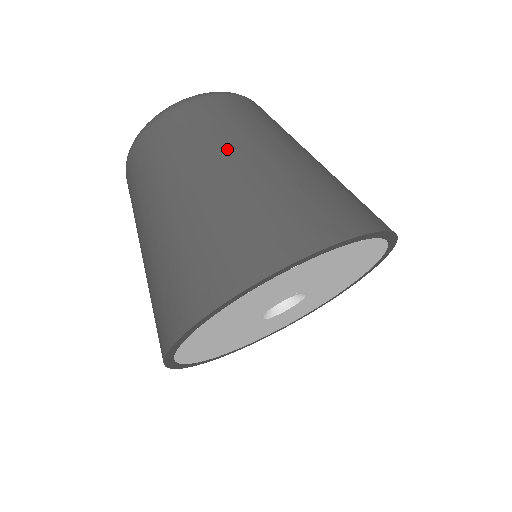
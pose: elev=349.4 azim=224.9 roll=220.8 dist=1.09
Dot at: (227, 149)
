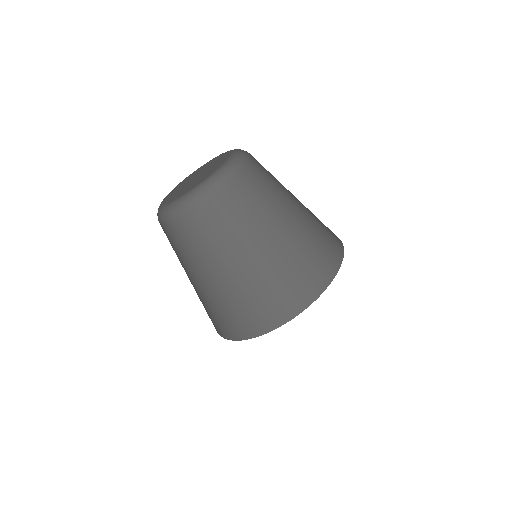
Dot at: (230, 251)
